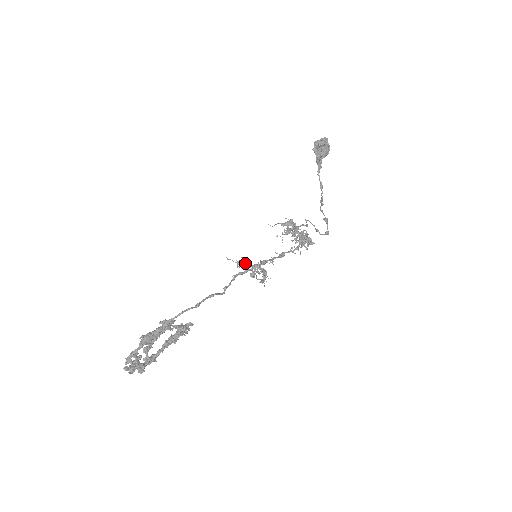
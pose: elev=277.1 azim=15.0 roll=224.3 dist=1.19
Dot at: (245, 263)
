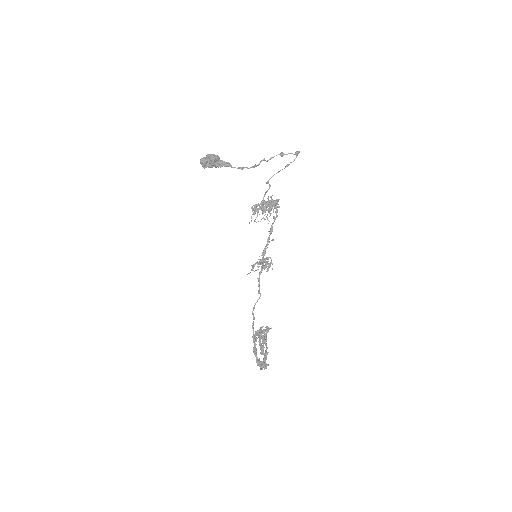
Dot at: (258, 263)
